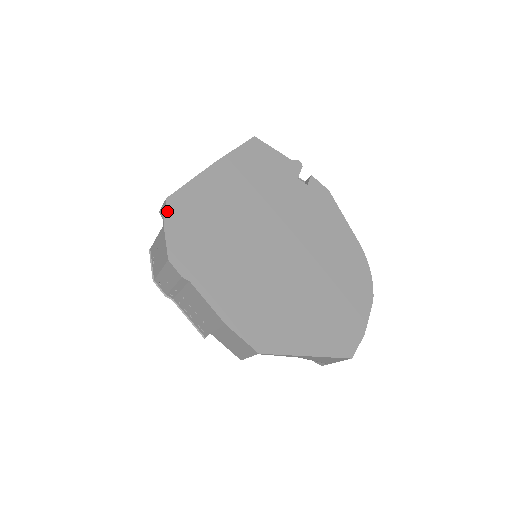
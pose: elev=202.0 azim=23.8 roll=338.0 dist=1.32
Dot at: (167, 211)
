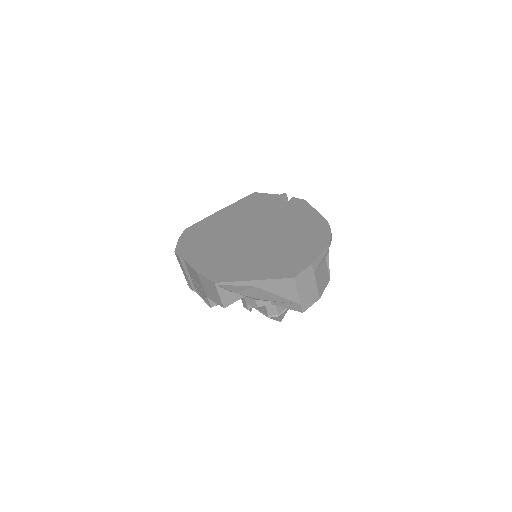
Dot at: (183, 234)
